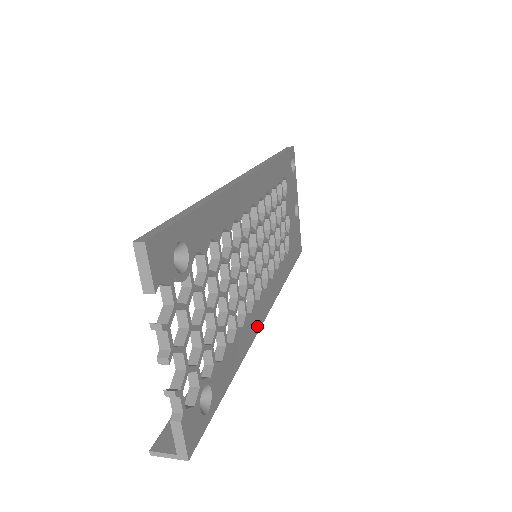
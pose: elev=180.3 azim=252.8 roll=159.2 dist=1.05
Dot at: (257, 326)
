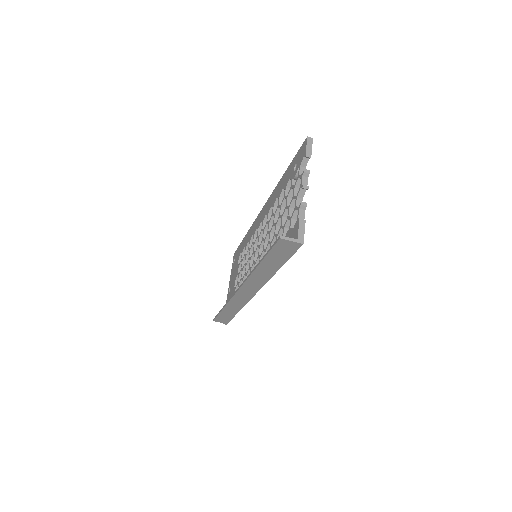
Dot at: occluded
